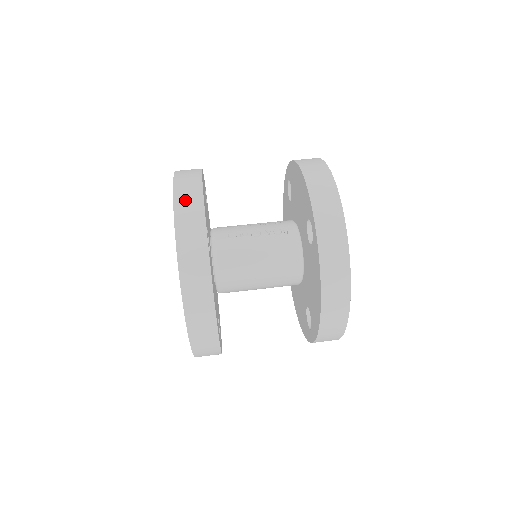
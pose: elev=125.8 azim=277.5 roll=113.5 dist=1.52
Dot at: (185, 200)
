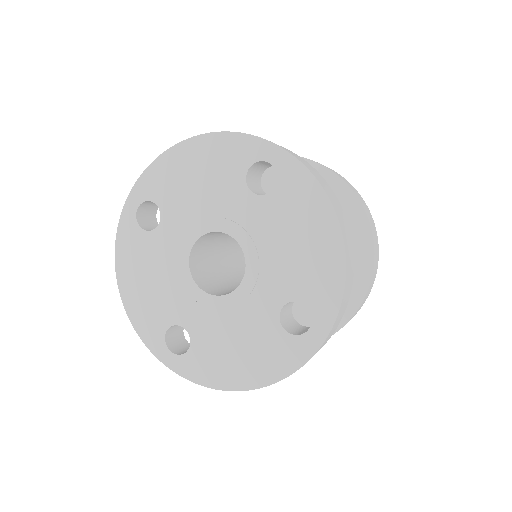
Dot at: occluded
